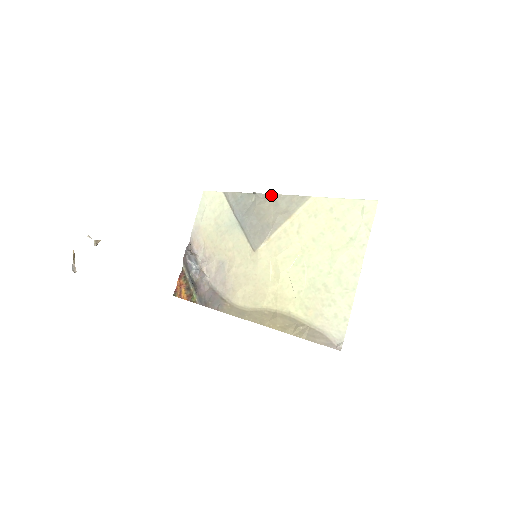
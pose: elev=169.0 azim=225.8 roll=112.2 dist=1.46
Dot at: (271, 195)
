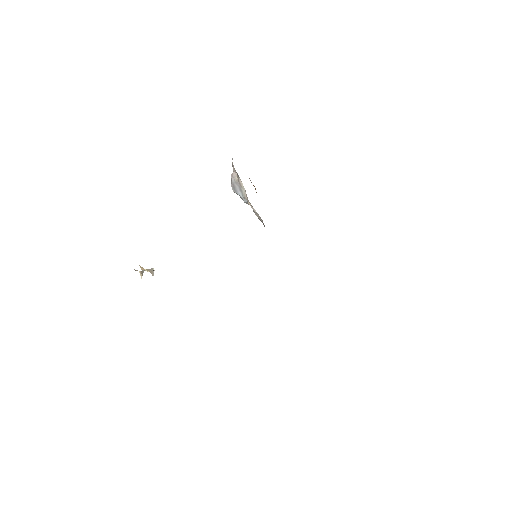
Dot at: occluded
